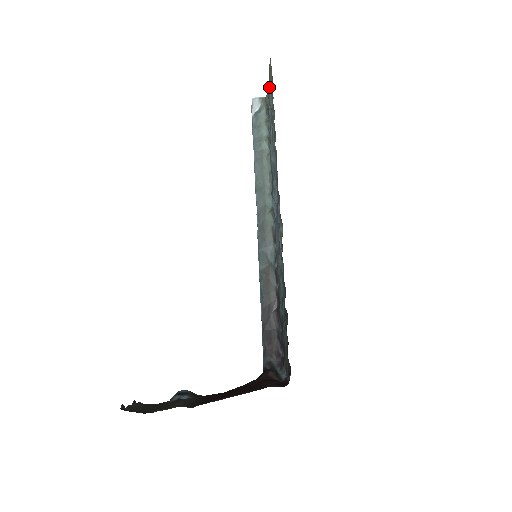
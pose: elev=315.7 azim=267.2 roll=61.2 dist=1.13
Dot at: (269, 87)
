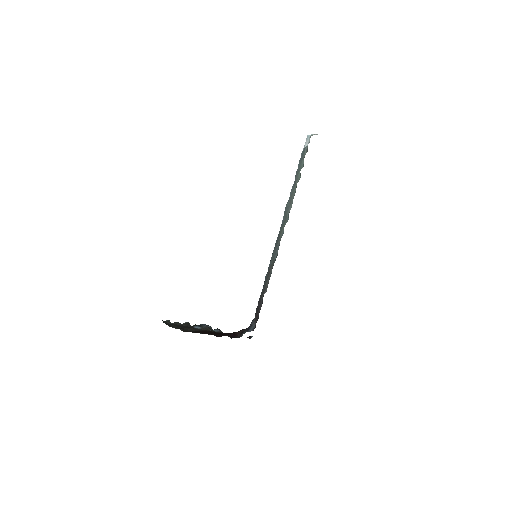
Dot at: occluded
